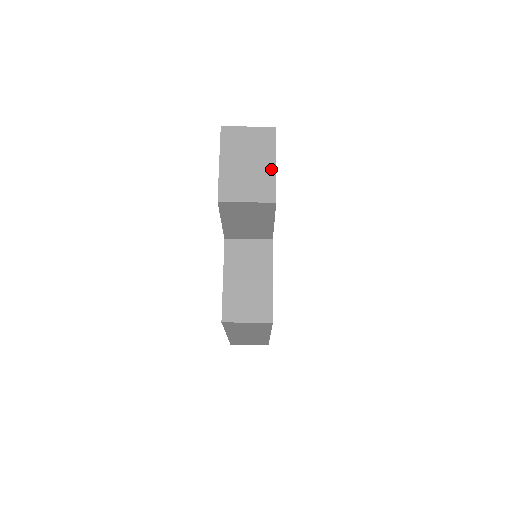
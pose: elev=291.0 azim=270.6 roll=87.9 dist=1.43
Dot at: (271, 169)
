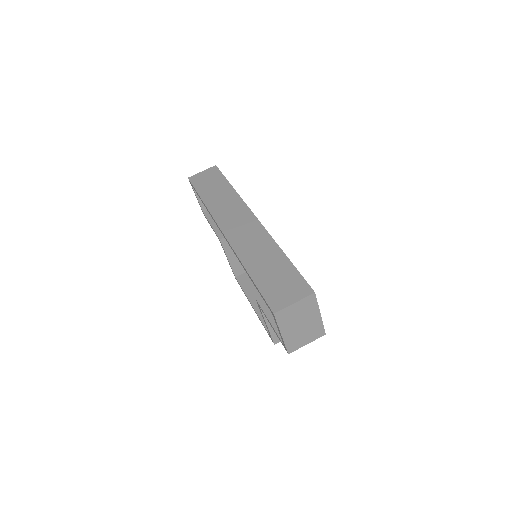
Dot at: (318, 320)
